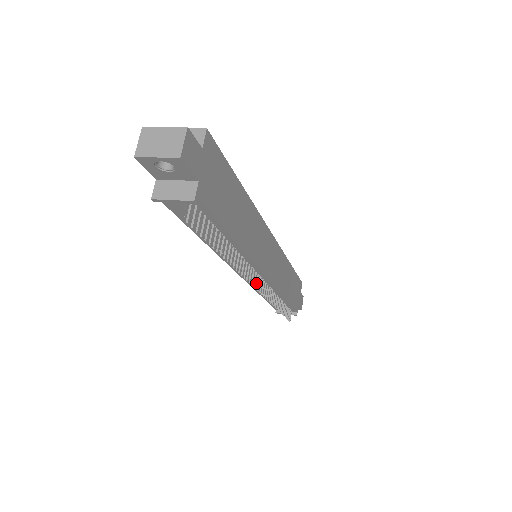
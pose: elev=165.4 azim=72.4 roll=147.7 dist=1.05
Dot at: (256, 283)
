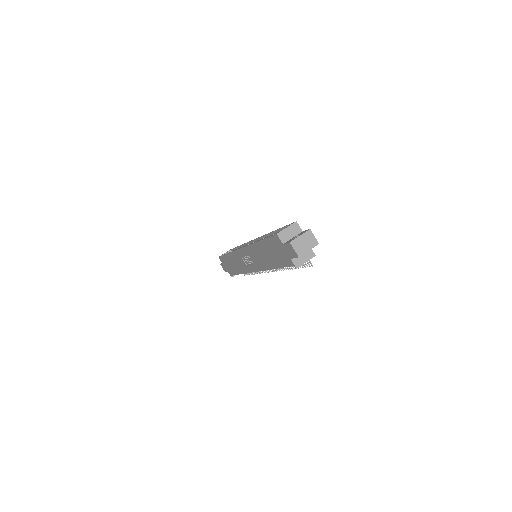
Dot at: occluded
